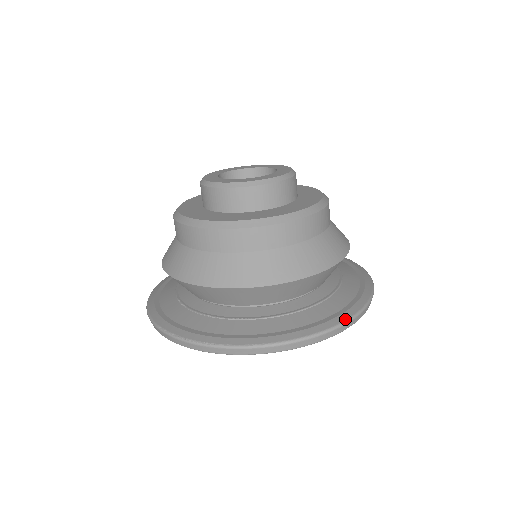
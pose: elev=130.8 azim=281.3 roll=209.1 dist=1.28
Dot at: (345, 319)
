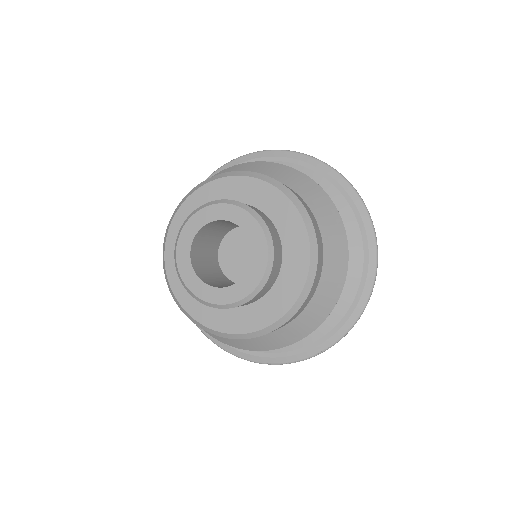
Dot at: (375, 255)
